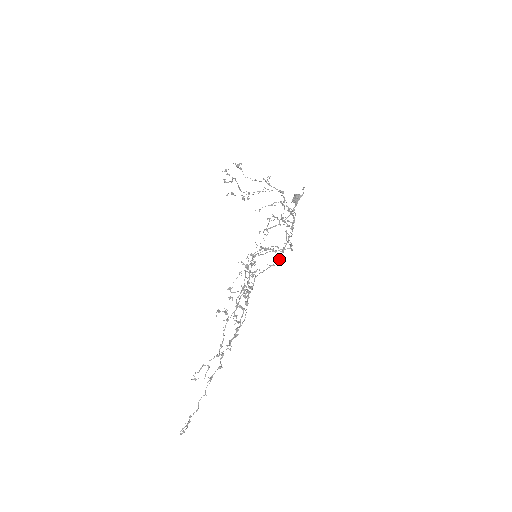
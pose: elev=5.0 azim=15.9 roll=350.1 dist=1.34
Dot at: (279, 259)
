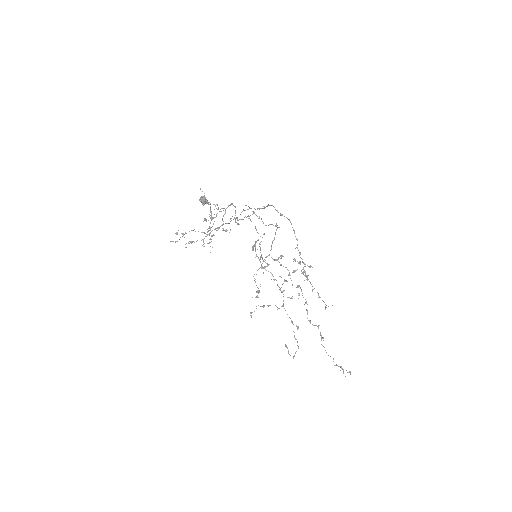
Dot at: (296, 238)
